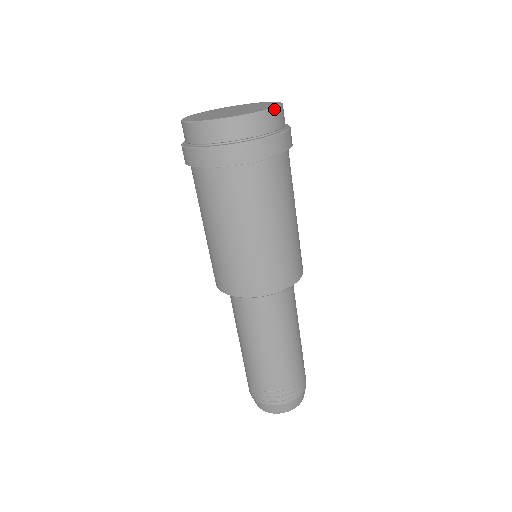
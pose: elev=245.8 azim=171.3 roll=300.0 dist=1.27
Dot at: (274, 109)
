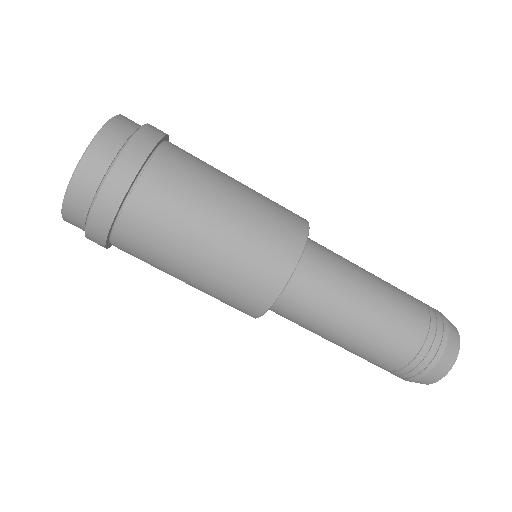
Dot at: occluded
